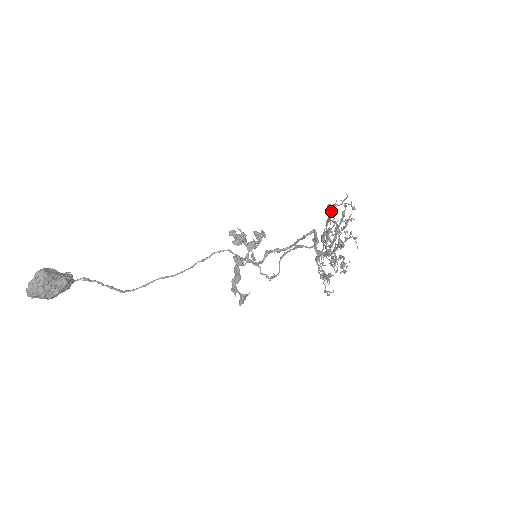
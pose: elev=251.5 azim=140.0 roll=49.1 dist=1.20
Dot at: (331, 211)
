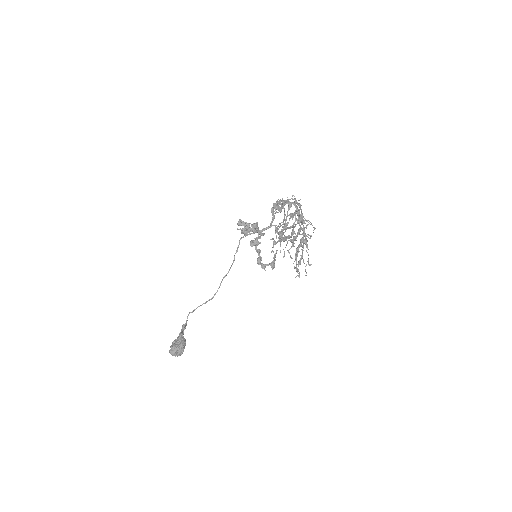
Dot at: occluded
